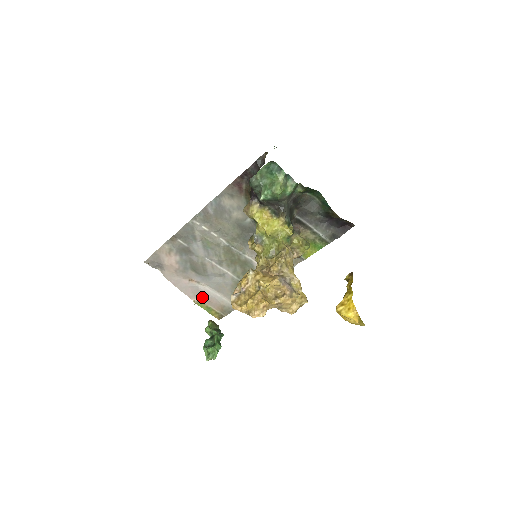
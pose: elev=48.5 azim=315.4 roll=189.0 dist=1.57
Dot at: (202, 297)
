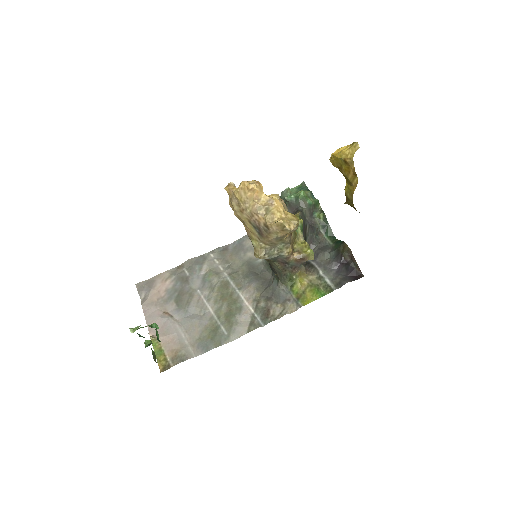
Dot at: (164, 333)
